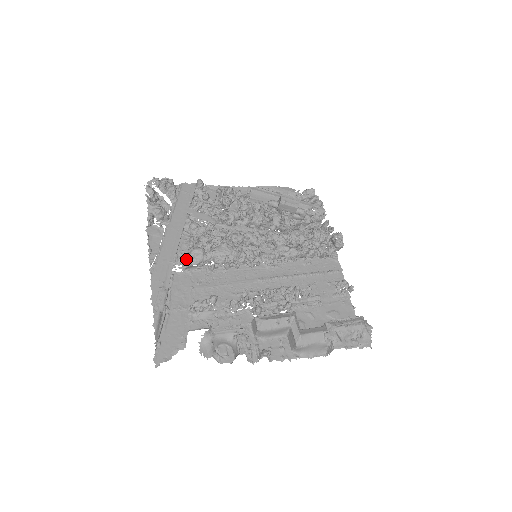
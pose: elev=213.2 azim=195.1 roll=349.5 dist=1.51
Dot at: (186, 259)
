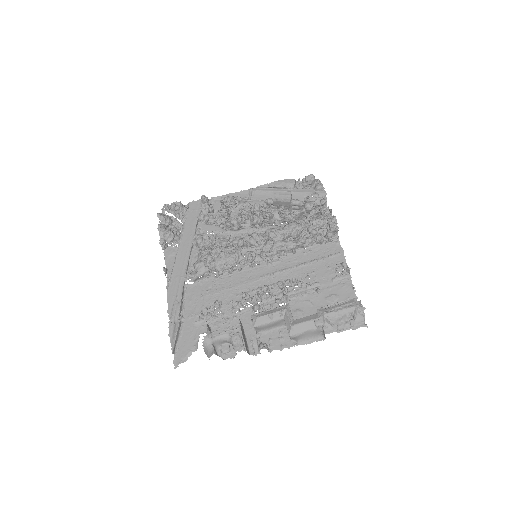
Dot at: (193, 273)
